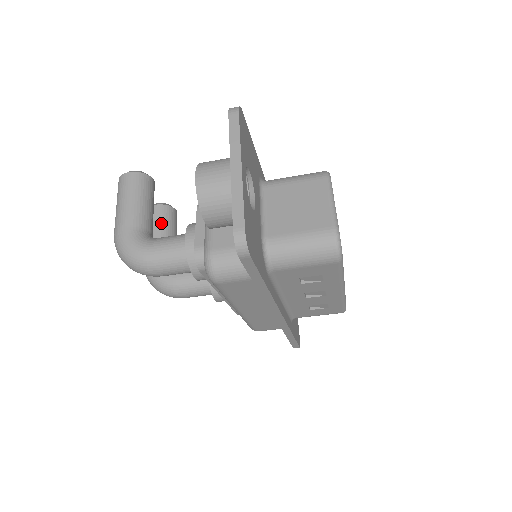
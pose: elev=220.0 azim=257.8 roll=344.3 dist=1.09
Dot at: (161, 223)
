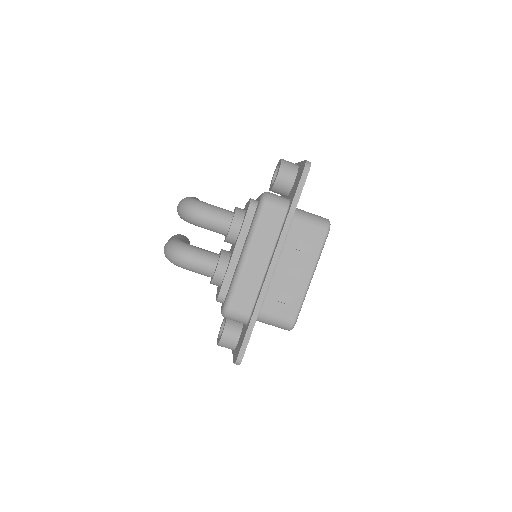
Dot at: (186, 239)
